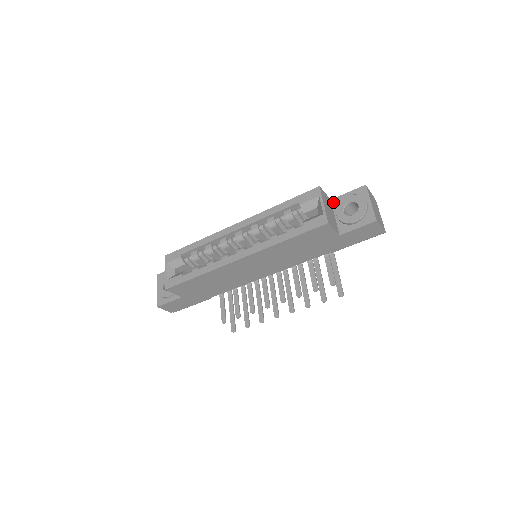
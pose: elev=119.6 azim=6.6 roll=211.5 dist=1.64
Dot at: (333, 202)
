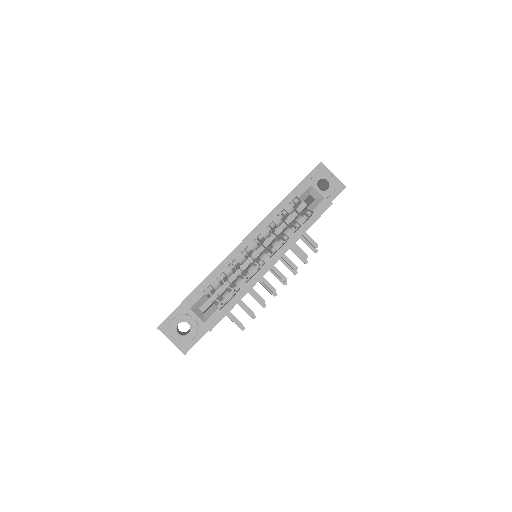
Dot at: occluded
